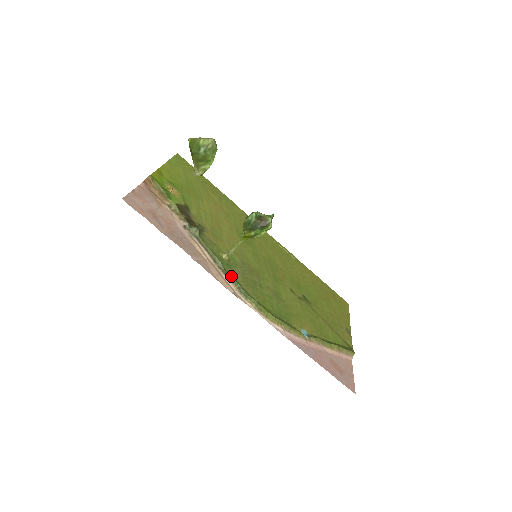
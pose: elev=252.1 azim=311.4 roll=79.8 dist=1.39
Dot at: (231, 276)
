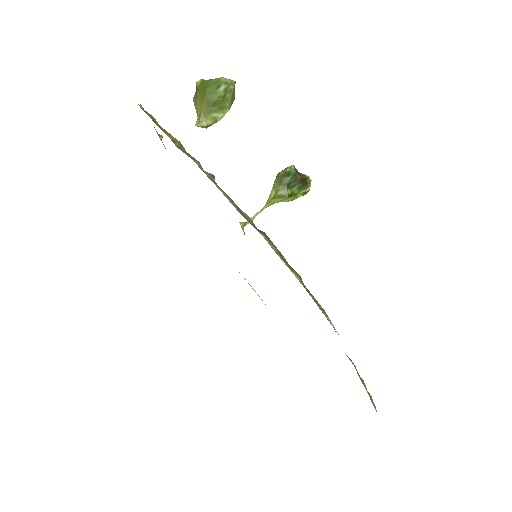
Dot at: (267, 236)
